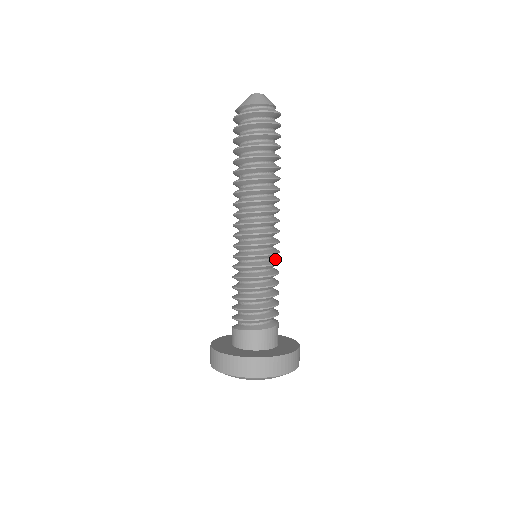
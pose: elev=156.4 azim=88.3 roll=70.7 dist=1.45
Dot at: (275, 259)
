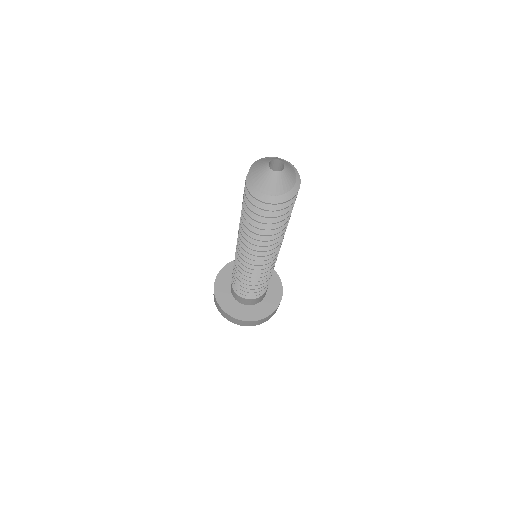
Dot at: occluded
